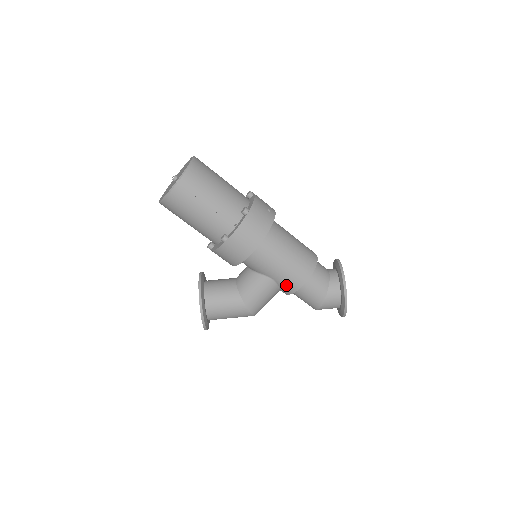
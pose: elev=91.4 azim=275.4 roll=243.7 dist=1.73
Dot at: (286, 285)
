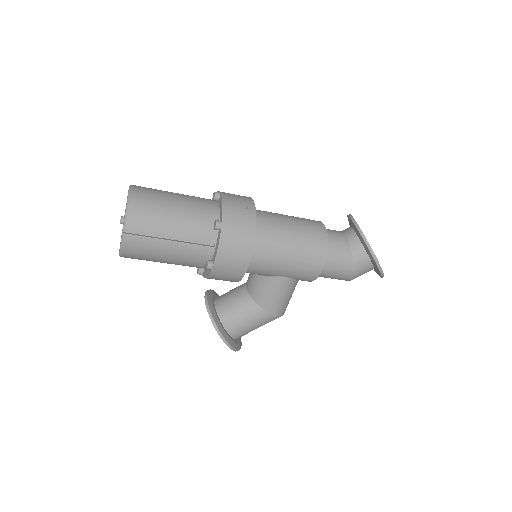
Dot at: (303, 276)
